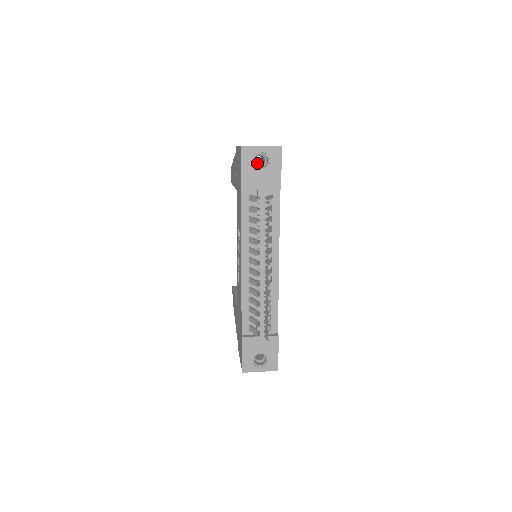
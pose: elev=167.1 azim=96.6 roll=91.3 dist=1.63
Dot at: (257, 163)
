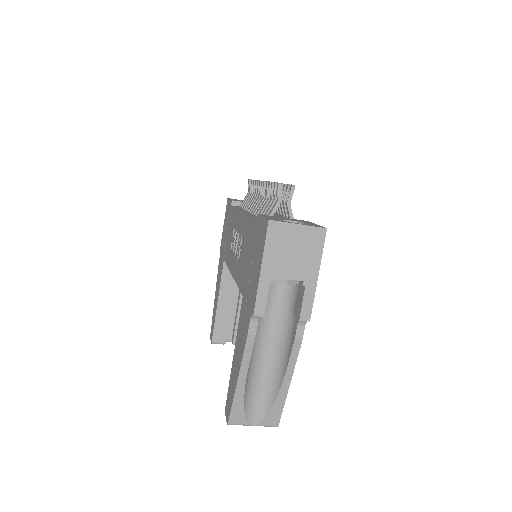
Dot at: occluded
